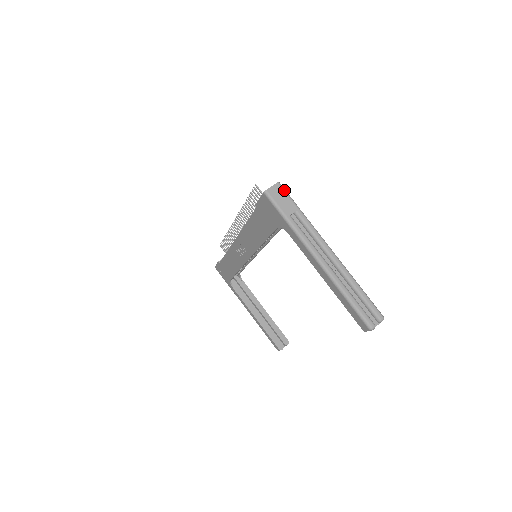
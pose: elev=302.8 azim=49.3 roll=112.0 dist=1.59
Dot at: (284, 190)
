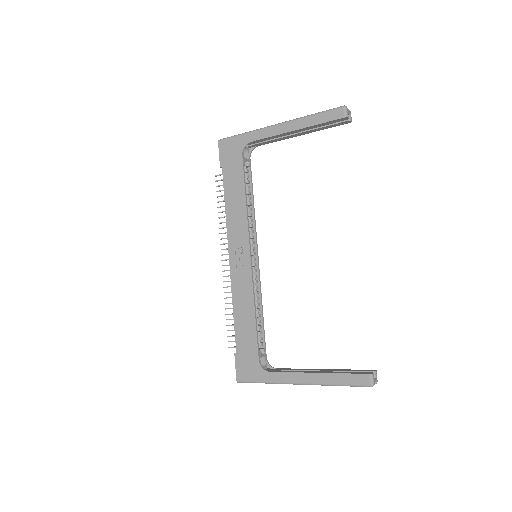
Dot at: occluded
